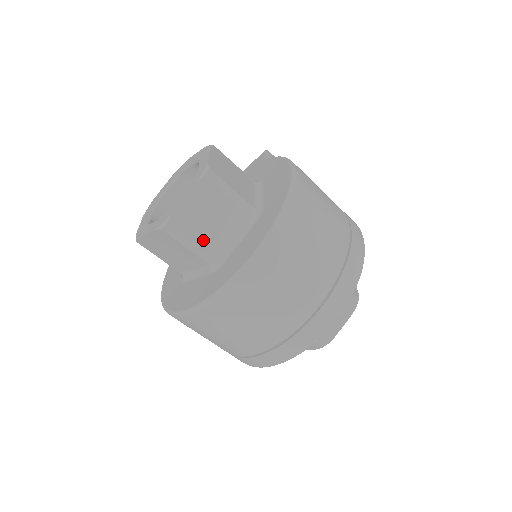
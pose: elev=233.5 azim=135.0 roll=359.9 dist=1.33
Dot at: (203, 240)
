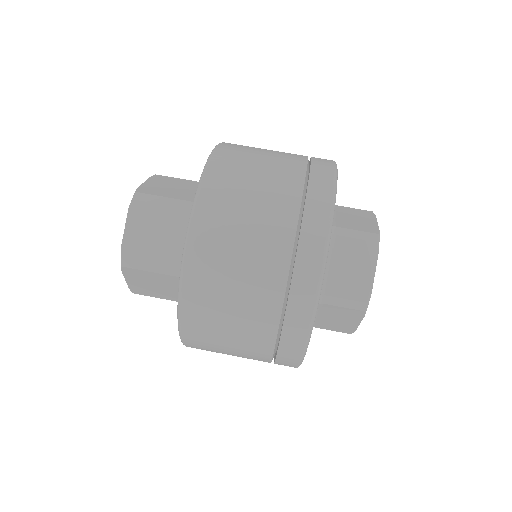
Dot at: (176, 196)
